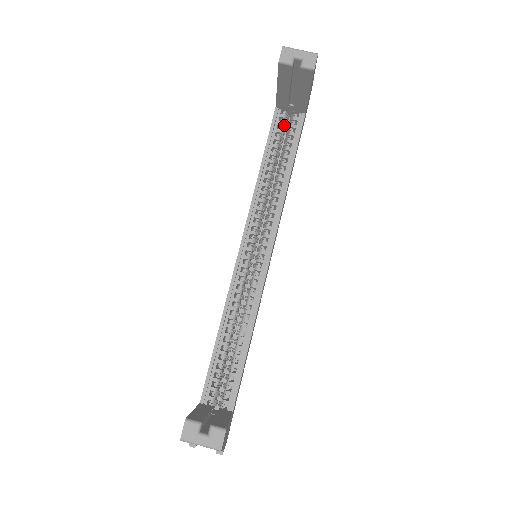
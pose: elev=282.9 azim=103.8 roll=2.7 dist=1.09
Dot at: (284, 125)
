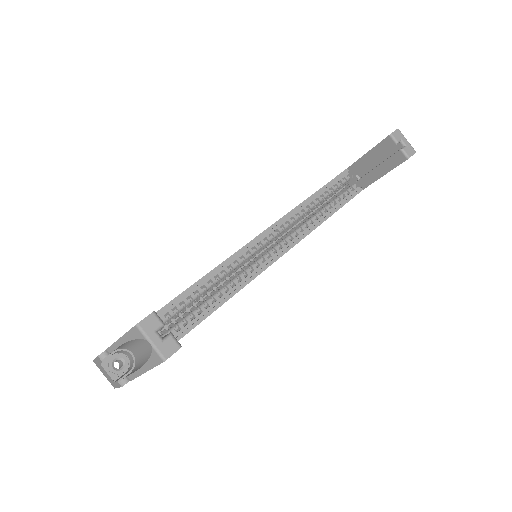
Dot at: occluded
